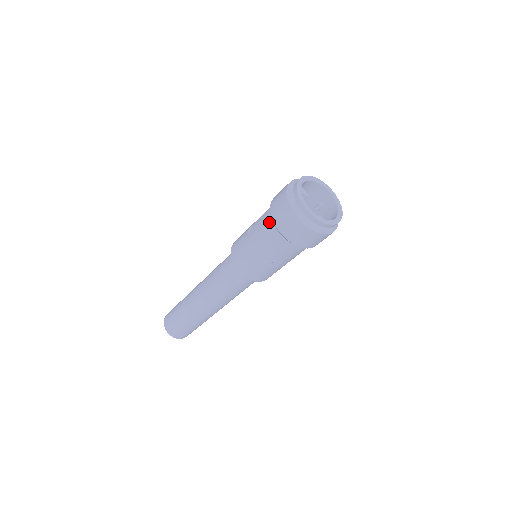
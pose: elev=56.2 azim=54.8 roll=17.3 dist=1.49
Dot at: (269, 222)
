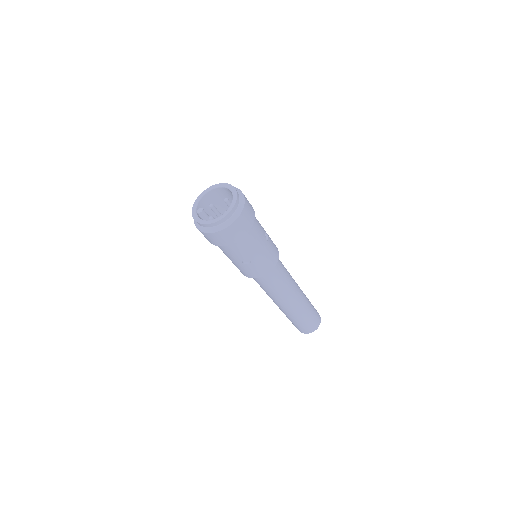
Dot at: occluded
